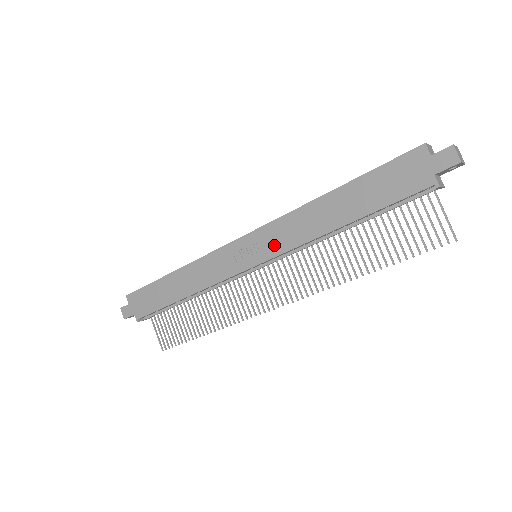
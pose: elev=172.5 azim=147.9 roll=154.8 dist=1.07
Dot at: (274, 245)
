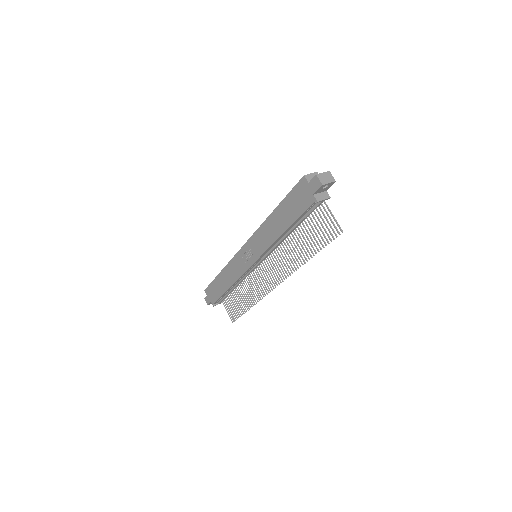
Dot at: (258, 249)
